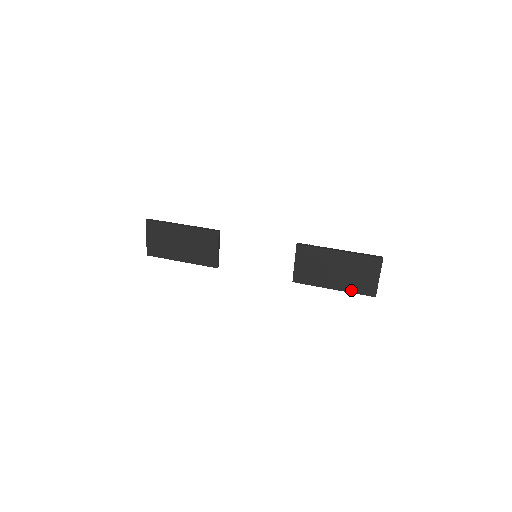
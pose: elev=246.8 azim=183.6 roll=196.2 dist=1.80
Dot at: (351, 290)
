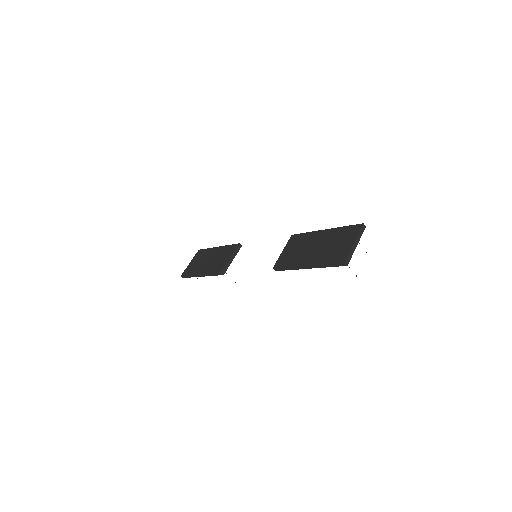
Dot at: (322, 262)
